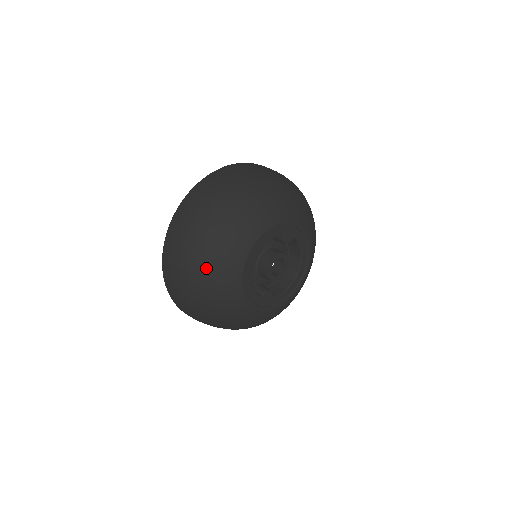
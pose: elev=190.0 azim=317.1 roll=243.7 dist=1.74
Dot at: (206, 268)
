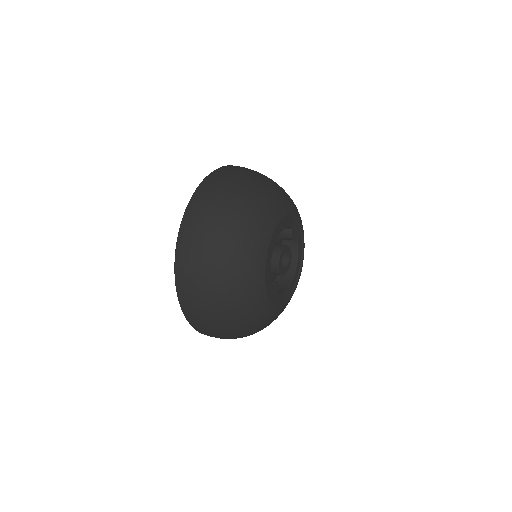
Dot at: (236, 237)
